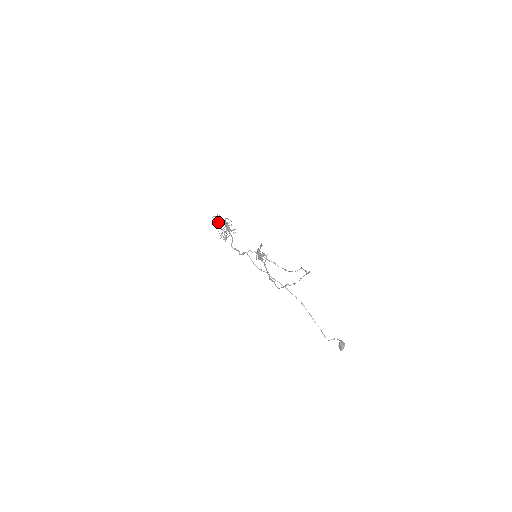
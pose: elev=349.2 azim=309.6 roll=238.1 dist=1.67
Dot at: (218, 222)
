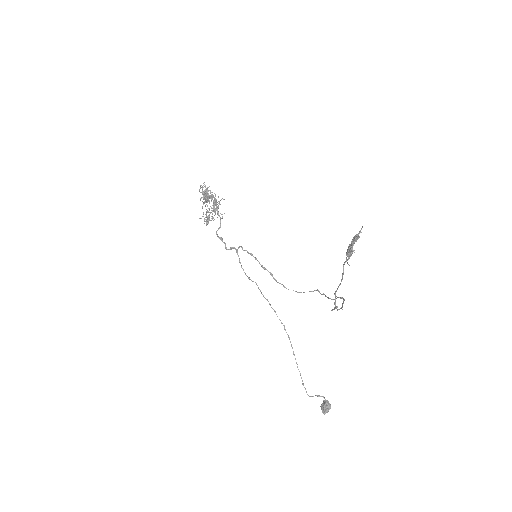
Dot at: (204, 195)
